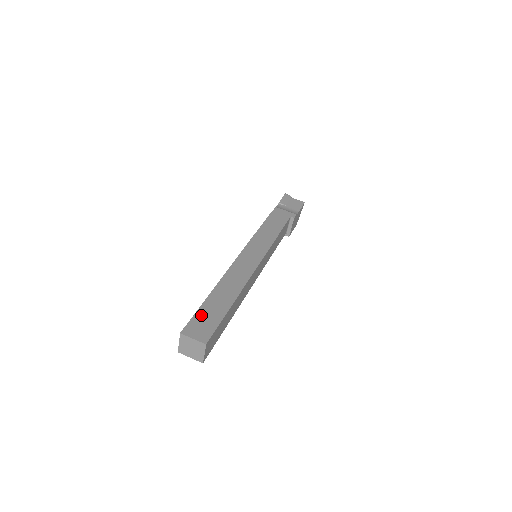
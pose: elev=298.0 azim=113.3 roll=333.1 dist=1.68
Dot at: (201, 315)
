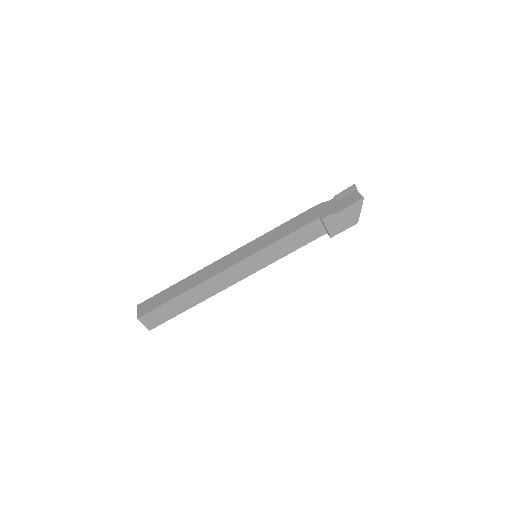
Dot at: (157, 297)
